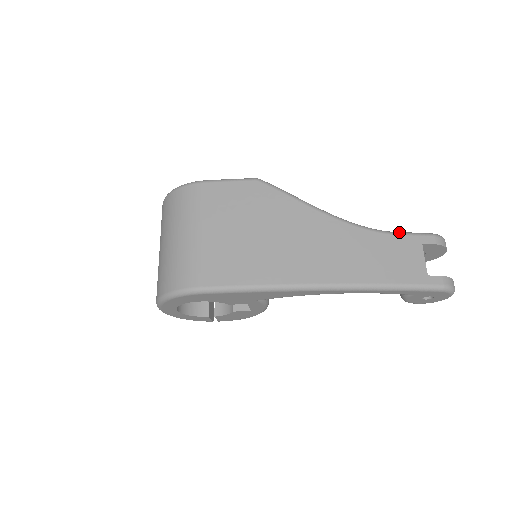
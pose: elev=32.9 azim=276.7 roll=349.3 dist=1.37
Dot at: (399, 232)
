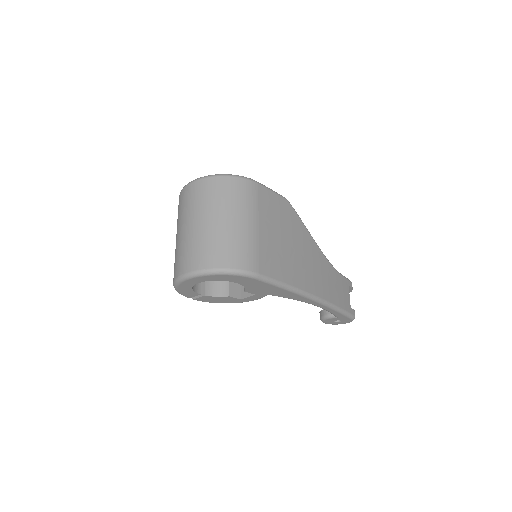
Dot at: (341, 274)
